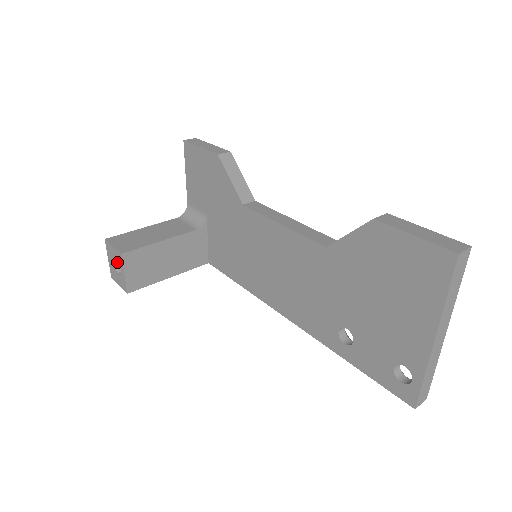
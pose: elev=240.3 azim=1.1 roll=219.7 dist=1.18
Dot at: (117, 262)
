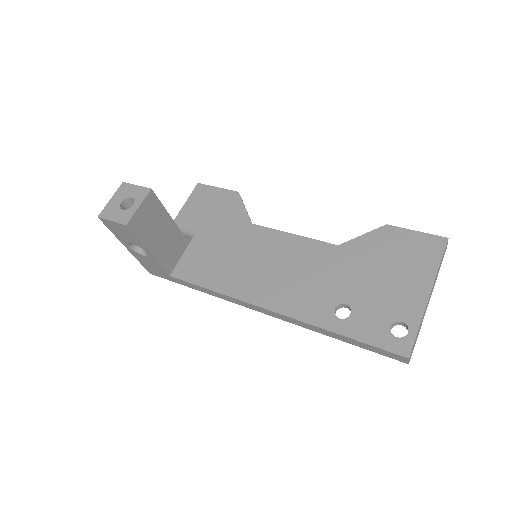
Dot at: (124, 202)
